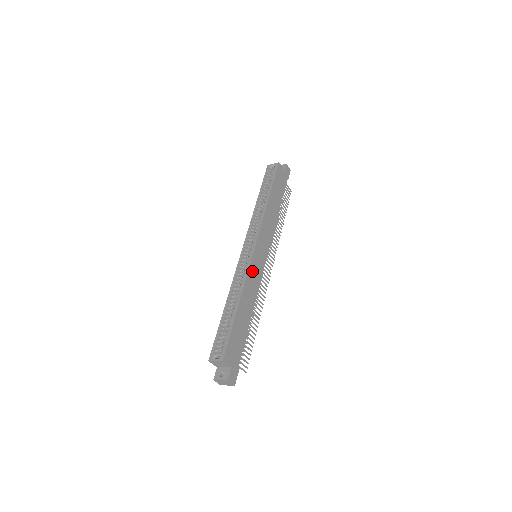
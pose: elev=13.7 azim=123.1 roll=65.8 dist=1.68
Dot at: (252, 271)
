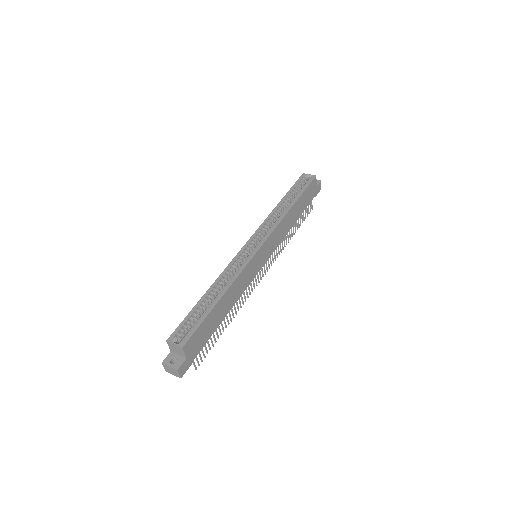
Dot at: (248, 269)
